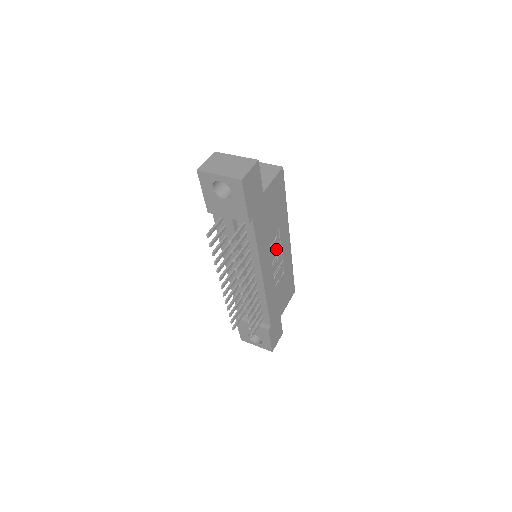
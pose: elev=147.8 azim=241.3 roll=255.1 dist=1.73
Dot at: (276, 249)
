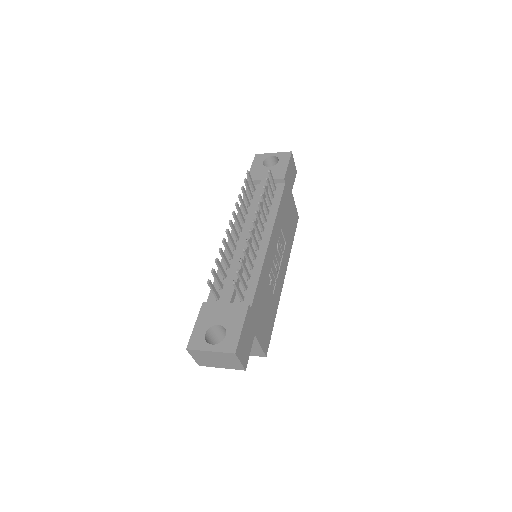
Dot at: (280, 252)
